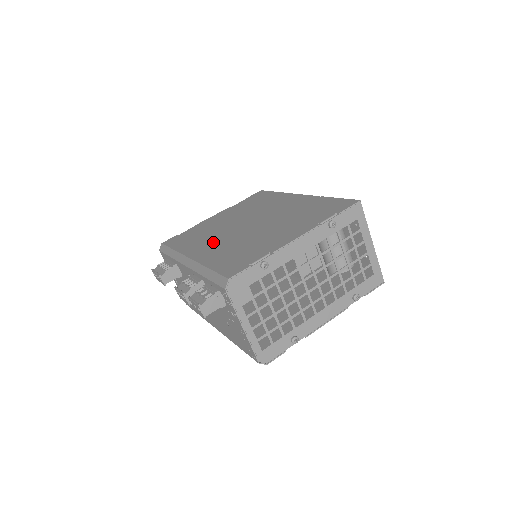
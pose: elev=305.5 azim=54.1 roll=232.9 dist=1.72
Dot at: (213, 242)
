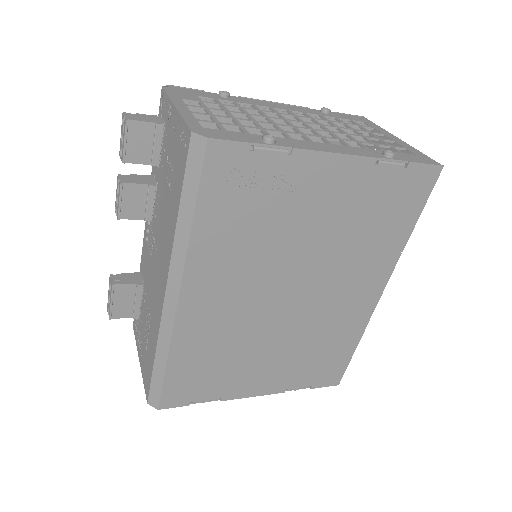
Dot at: occluded
